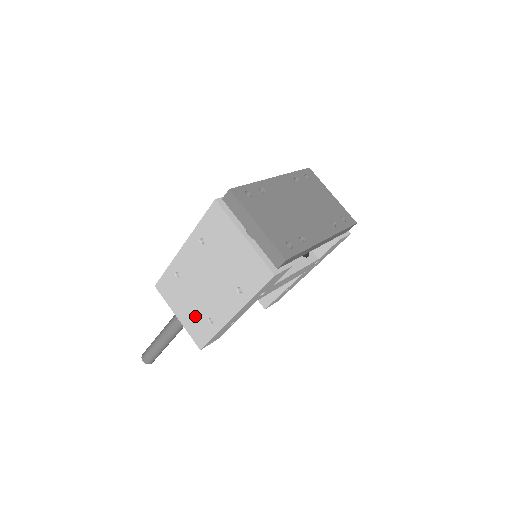
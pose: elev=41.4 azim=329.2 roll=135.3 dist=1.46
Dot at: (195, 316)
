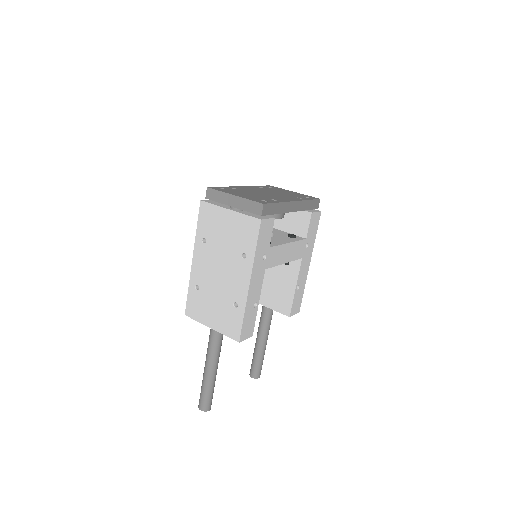
Dot at: (223, 312)
